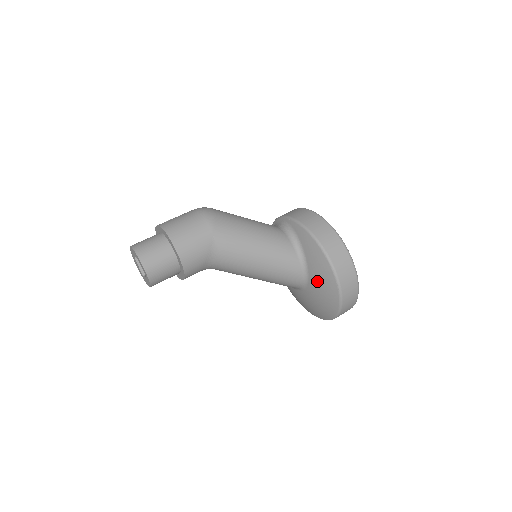
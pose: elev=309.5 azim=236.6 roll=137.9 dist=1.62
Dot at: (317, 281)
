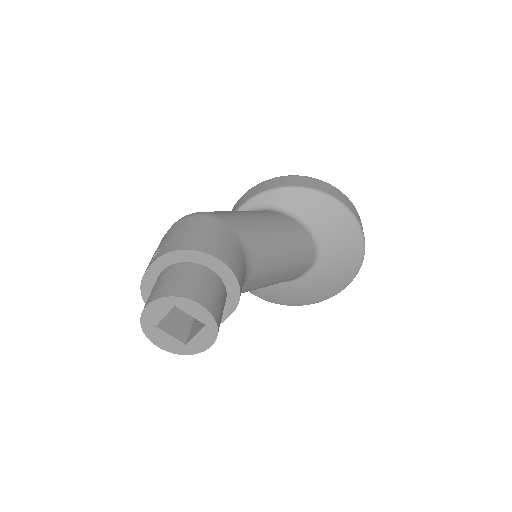
Dot at: (331, 234)
